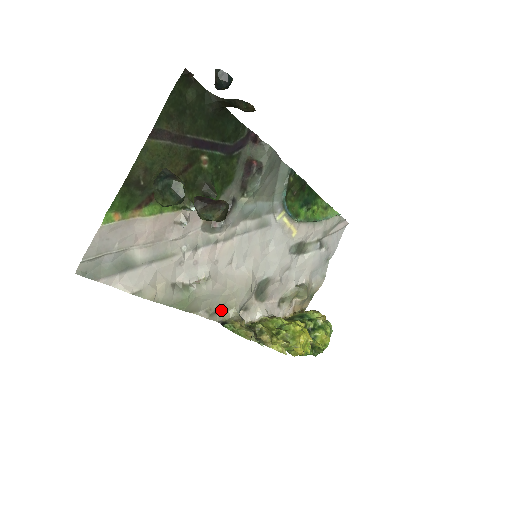
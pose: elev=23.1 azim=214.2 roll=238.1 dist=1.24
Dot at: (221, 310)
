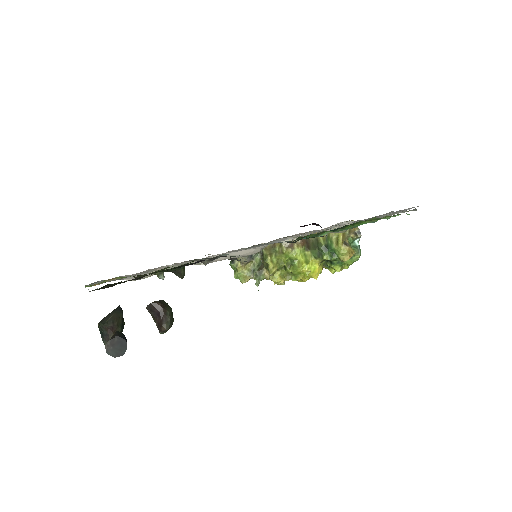
Dot at: occluded
